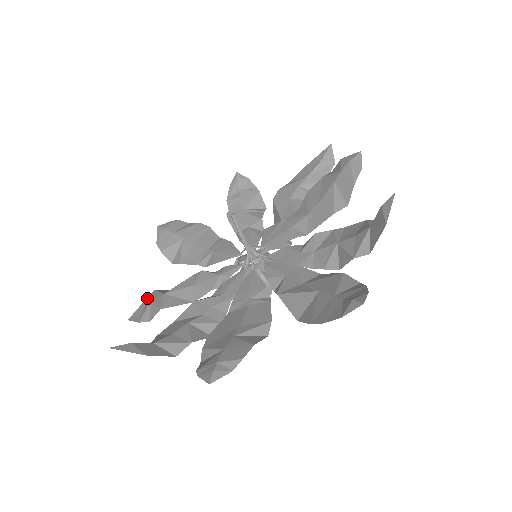
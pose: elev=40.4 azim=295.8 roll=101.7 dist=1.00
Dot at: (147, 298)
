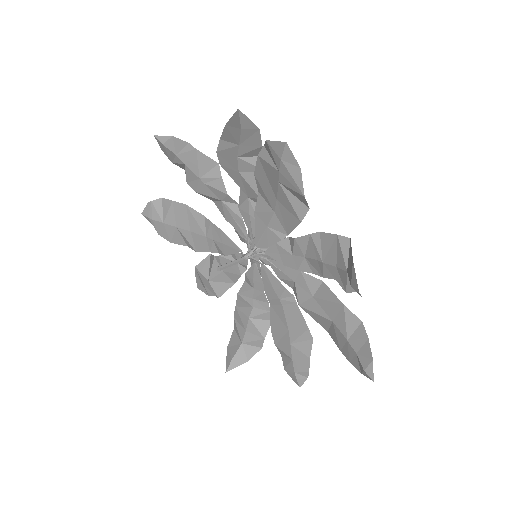
Dot at: (195, 272)
